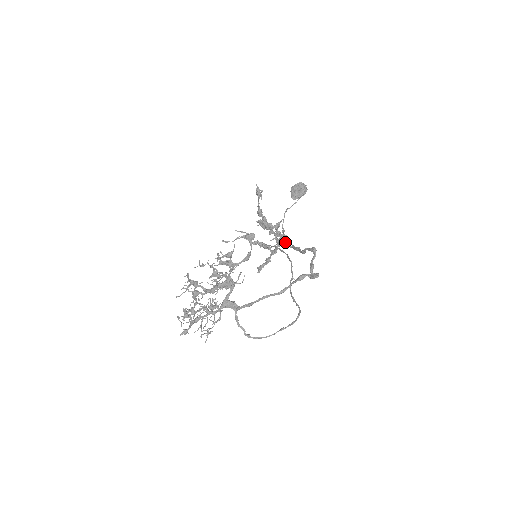
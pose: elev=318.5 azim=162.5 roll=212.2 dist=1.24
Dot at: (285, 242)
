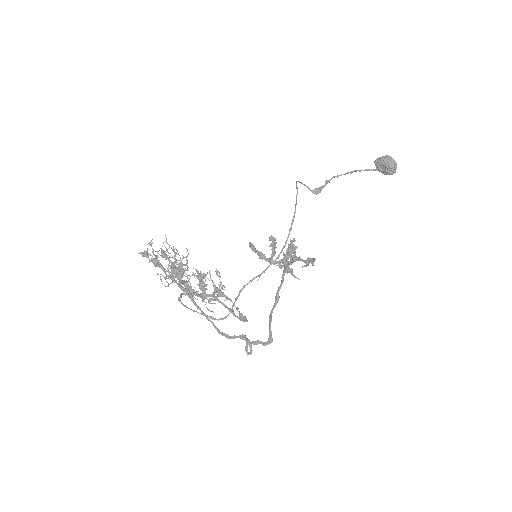
Dot at: occluded
